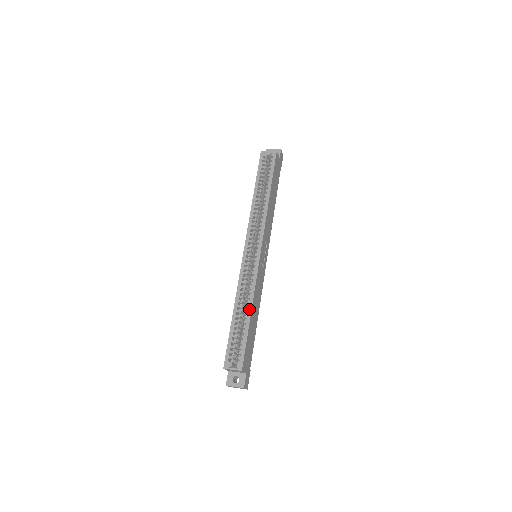
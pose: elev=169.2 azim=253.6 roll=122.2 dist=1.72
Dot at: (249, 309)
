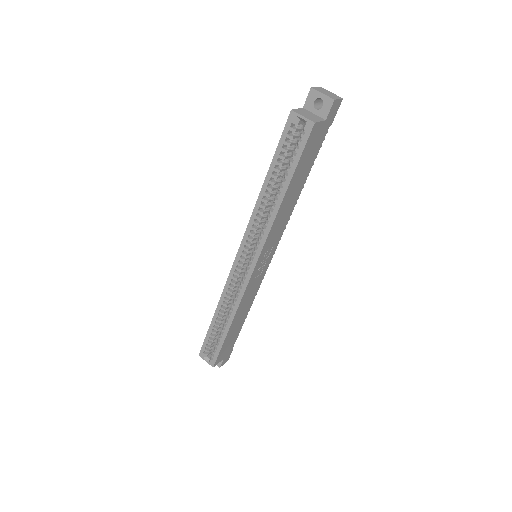
Dot at: (229, 322)
